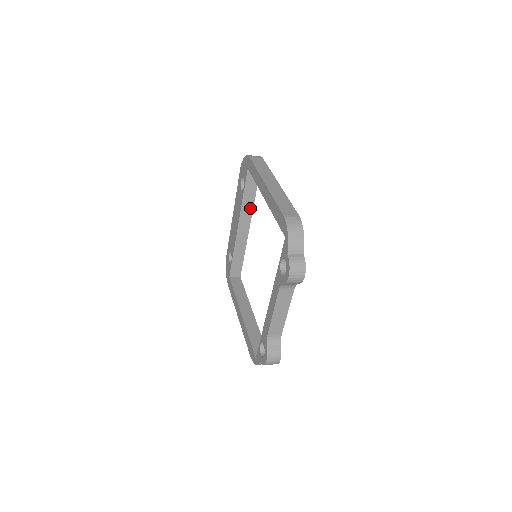
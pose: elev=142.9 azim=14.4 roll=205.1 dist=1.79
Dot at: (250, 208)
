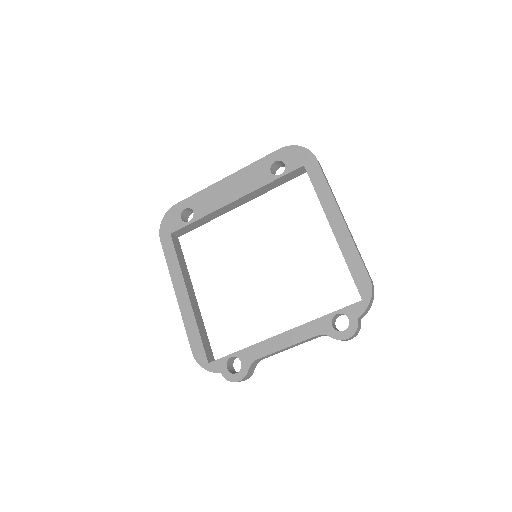
Dot at: (261, 193)
